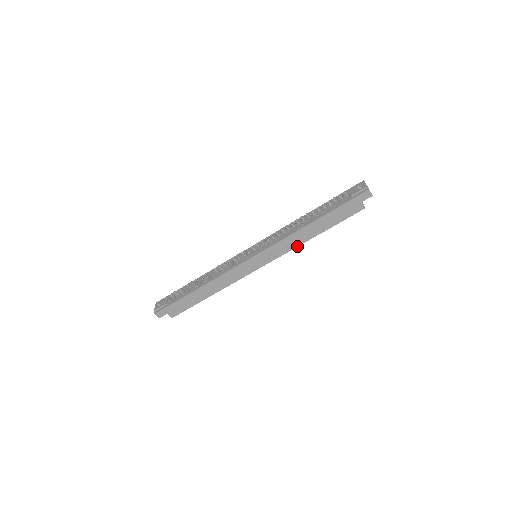
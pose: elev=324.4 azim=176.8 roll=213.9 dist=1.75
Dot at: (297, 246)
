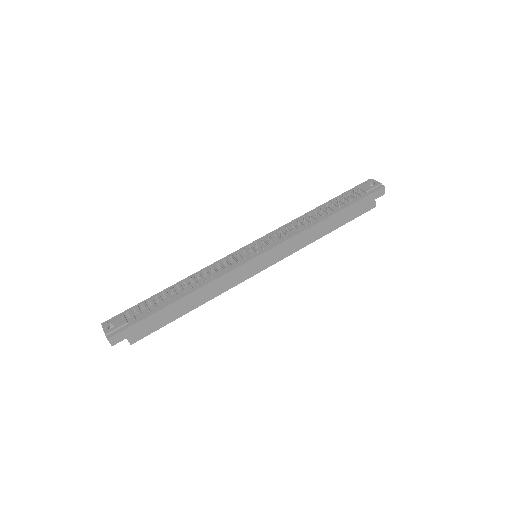
Dot at: occluded
